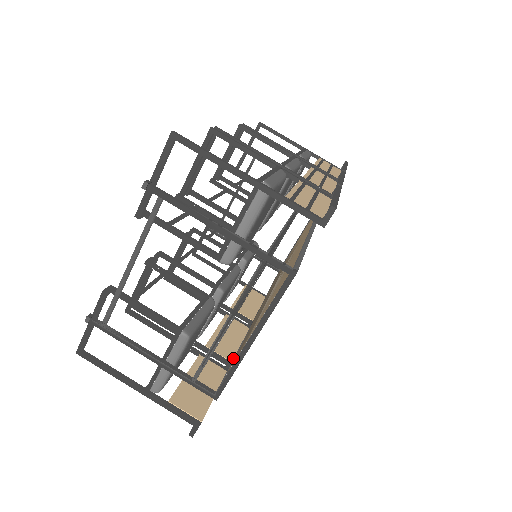
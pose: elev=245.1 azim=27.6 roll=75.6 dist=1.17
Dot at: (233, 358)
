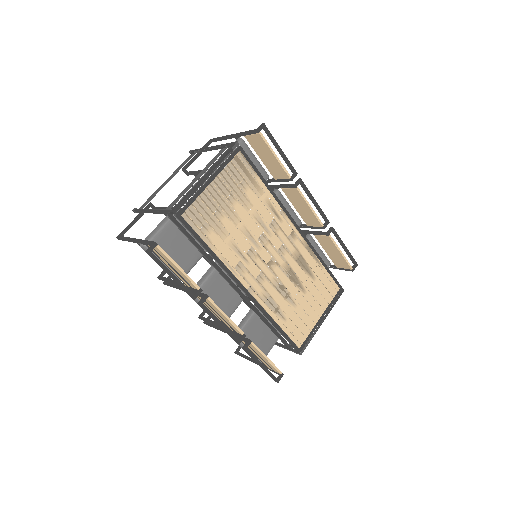
Dot at: (212, 300)
